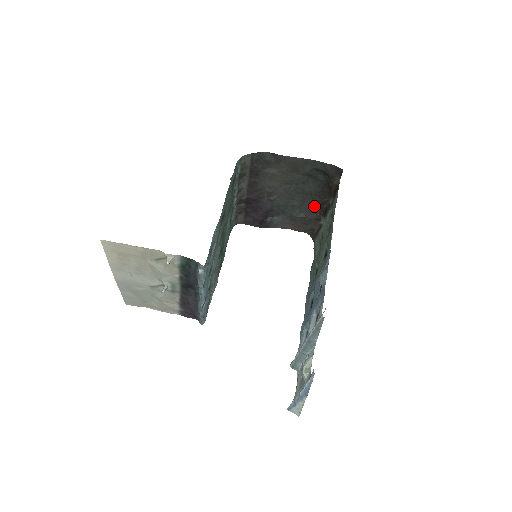
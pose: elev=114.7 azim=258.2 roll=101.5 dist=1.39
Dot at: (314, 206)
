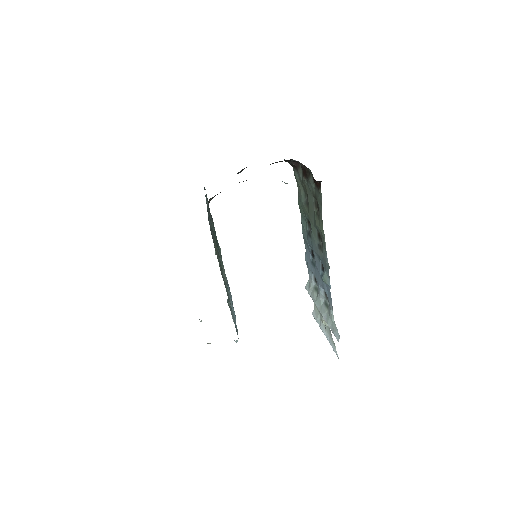
Dot at: occluded
